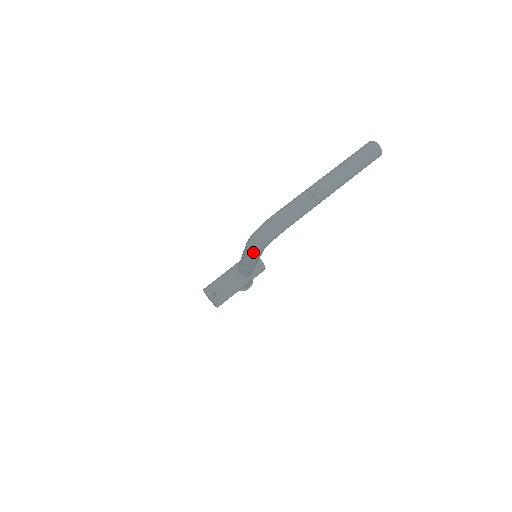
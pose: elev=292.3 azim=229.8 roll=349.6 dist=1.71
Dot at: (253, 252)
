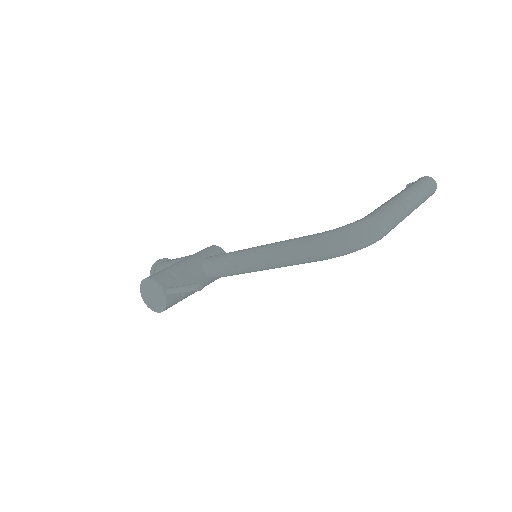
Dot at: (327, 254)
